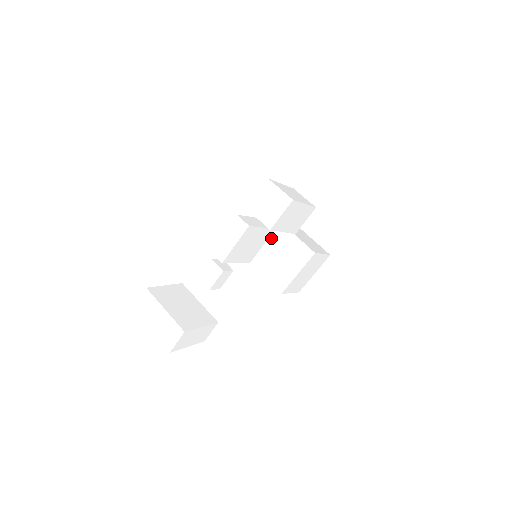
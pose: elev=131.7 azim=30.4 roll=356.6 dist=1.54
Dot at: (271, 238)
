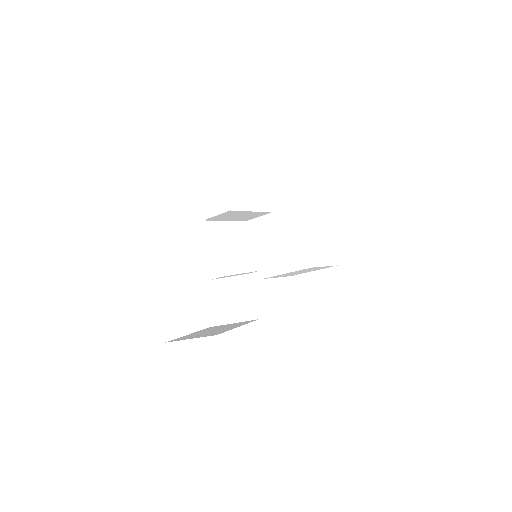
Dot at: (263, 240)
